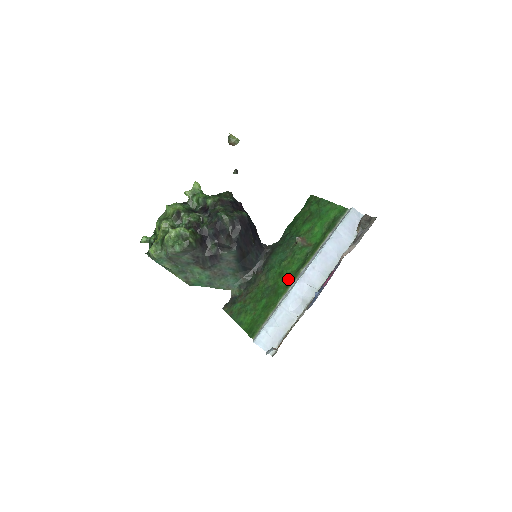
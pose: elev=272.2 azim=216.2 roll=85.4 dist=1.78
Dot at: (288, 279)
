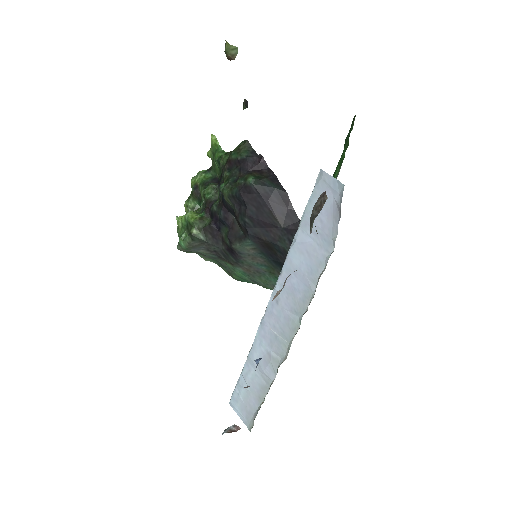
Dot at: occluded
